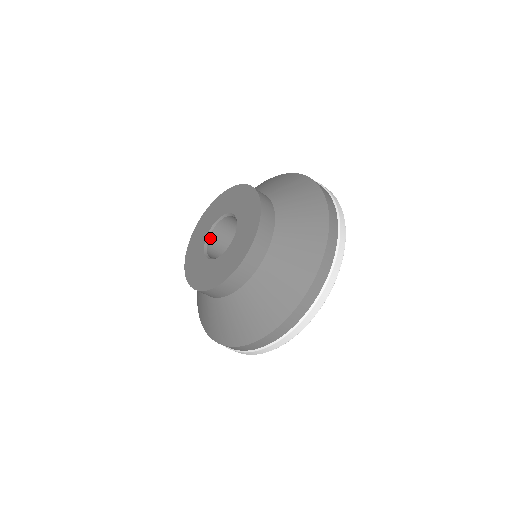
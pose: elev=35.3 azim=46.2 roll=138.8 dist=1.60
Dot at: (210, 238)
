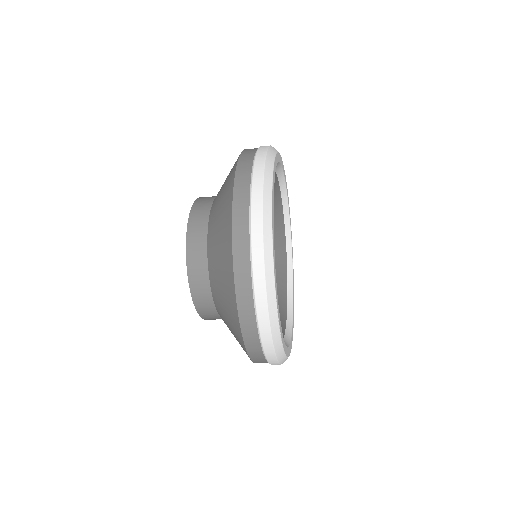
Dot at: occluded
